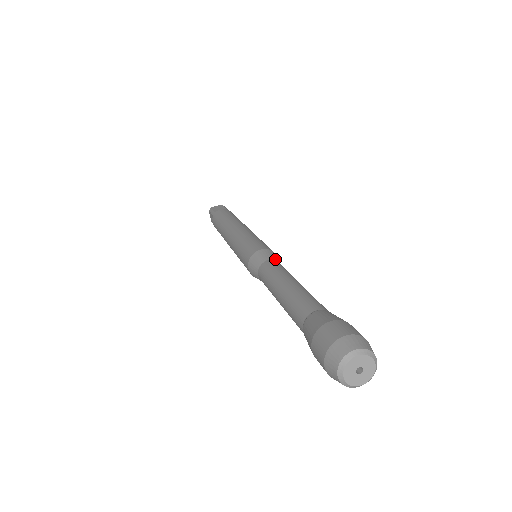
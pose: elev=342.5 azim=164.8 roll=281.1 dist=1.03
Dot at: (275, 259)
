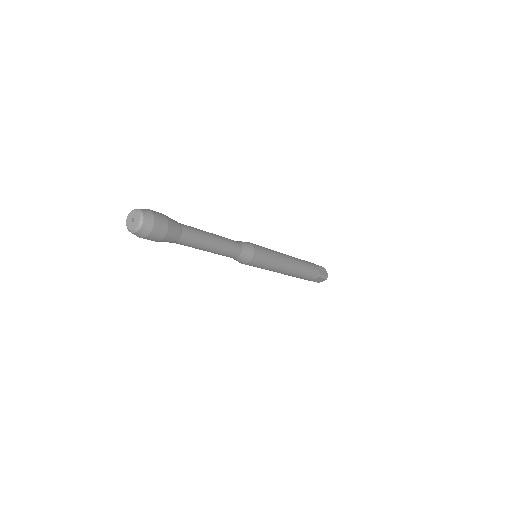
Dot at: (239, 241)
